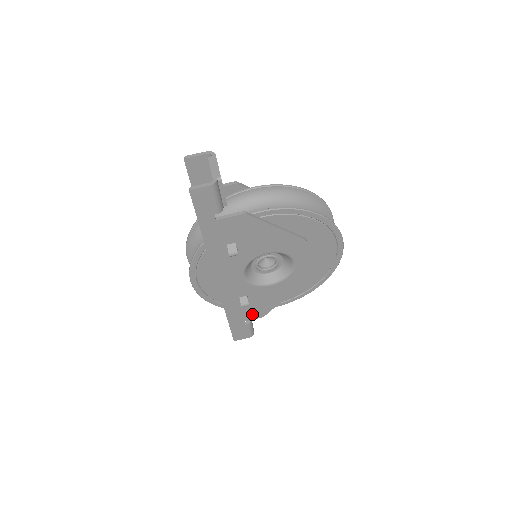
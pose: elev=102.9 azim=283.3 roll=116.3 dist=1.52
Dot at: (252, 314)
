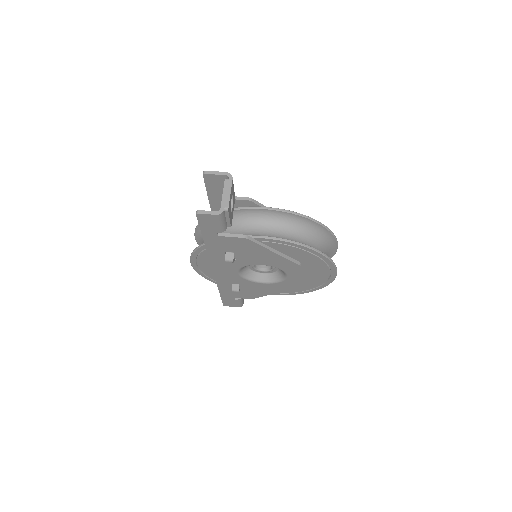
Dot at: (242, 295)
